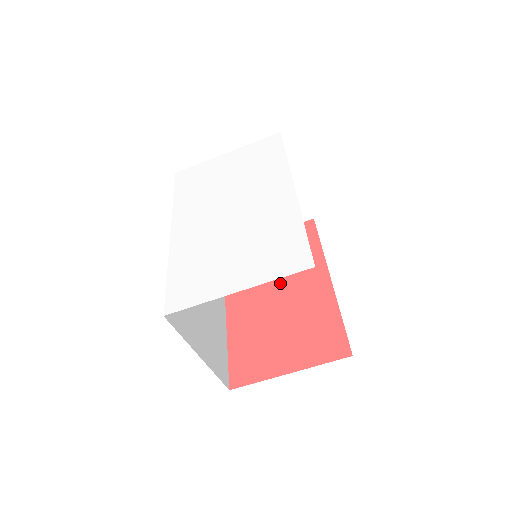
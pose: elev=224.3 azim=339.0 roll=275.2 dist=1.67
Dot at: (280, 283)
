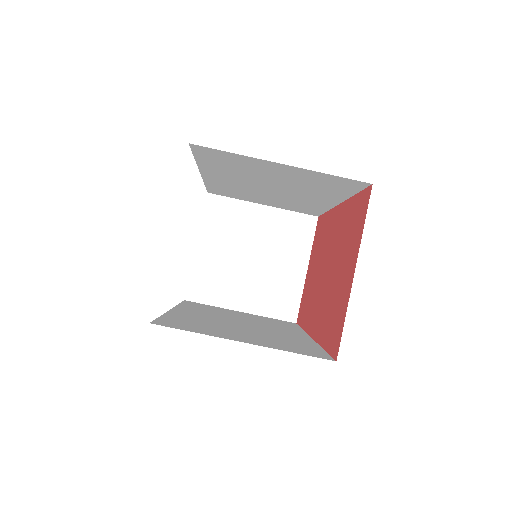
Dot at: (323, 264)
